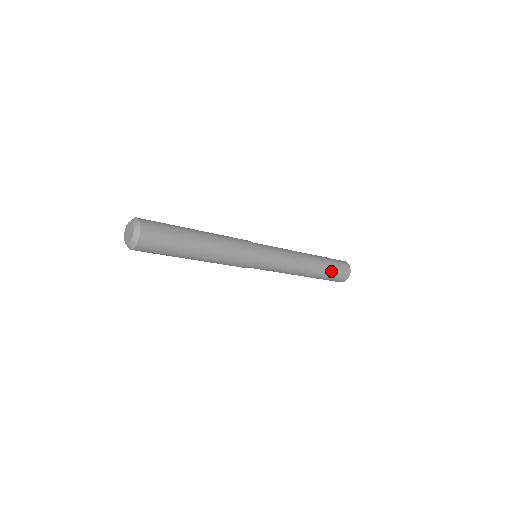
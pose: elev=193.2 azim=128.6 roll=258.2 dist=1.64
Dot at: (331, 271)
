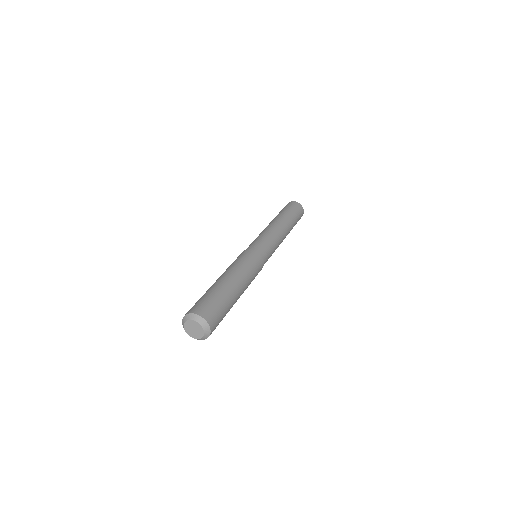
Dot at: occluded
